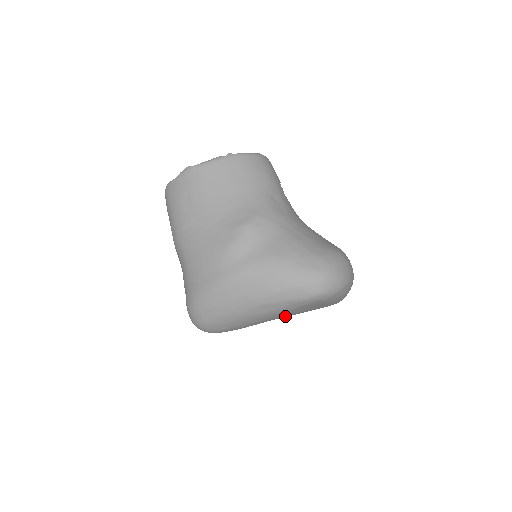
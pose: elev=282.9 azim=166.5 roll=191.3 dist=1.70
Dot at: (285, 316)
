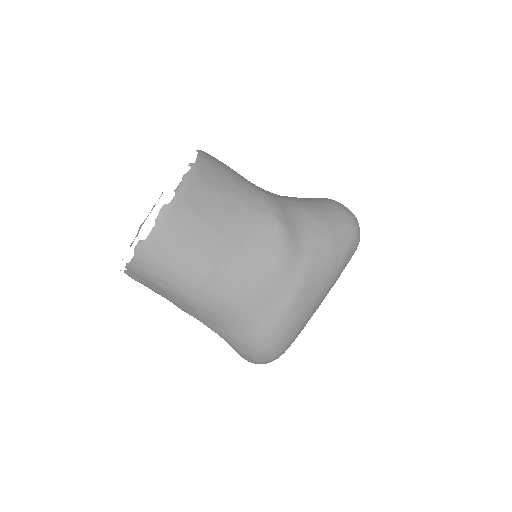
Dot at: occluded
